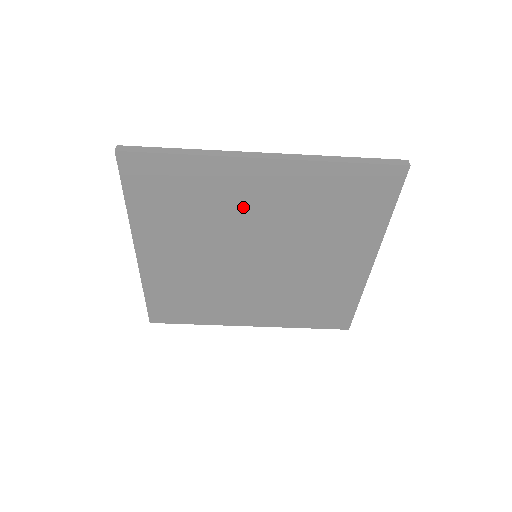
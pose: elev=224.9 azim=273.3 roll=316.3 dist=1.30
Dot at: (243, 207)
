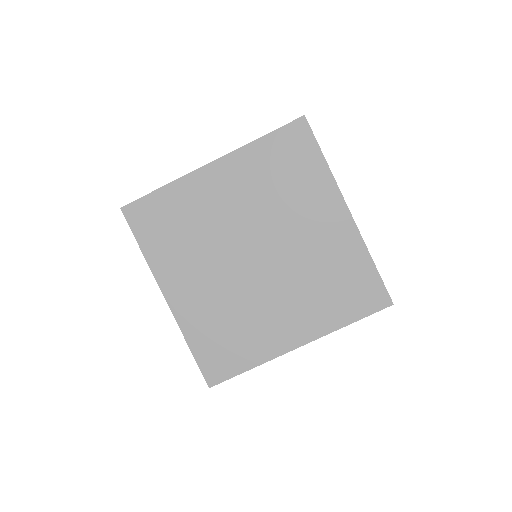
Dot at: (218, 210)
